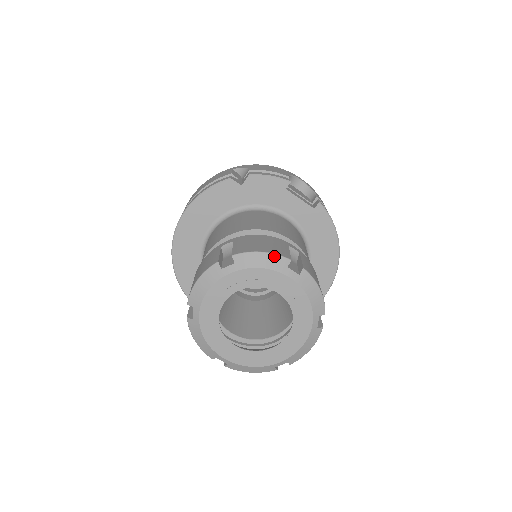
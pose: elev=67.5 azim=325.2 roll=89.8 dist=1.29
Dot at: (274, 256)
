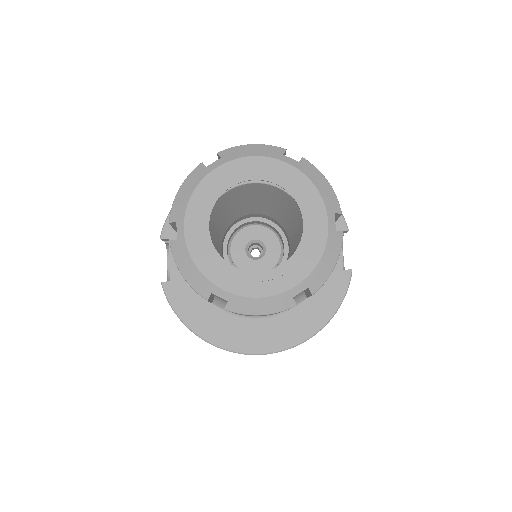
Dot at: (334, 194)
